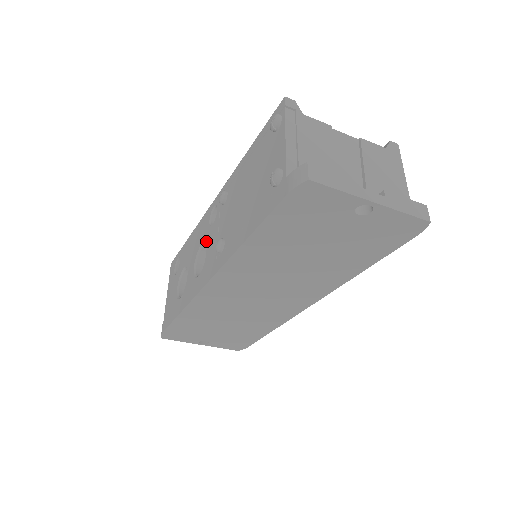
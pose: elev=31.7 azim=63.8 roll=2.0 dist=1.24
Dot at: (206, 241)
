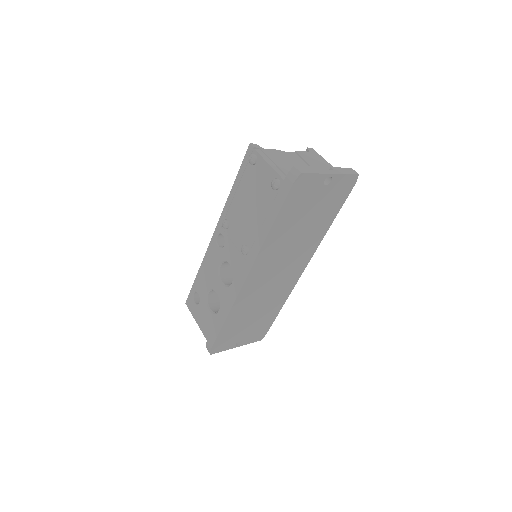
Dot at: (224, 259)
